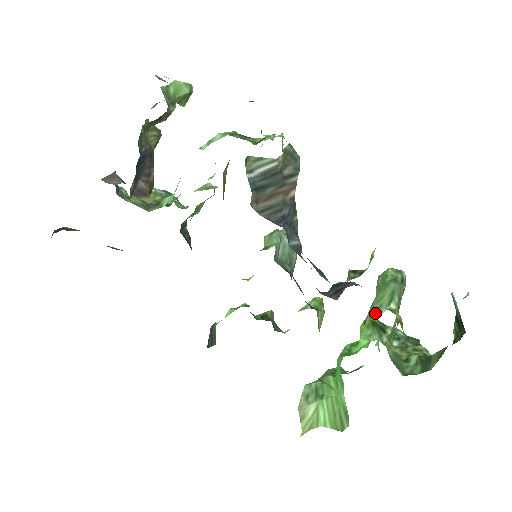
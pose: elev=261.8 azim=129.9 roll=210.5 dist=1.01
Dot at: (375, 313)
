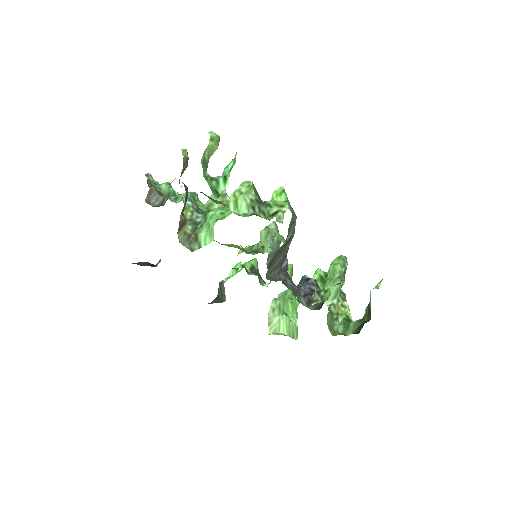
Dot at: (325, 301)
